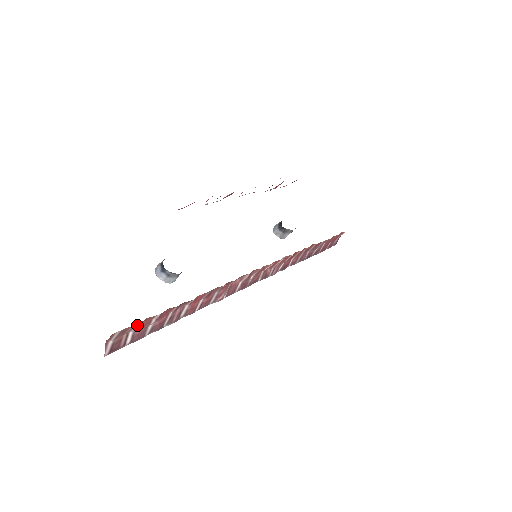
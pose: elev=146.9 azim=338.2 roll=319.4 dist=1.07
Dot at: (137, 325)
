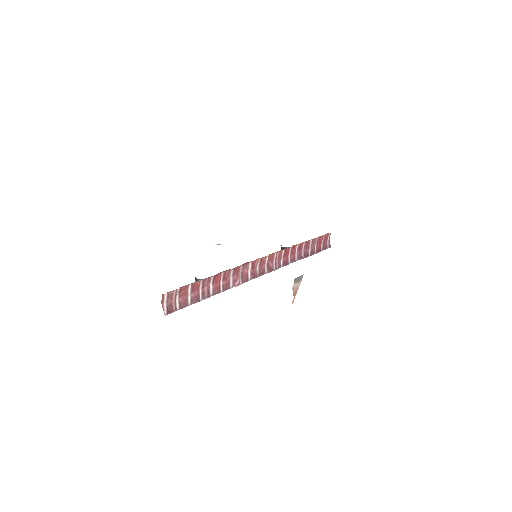
Dot at: (177, 291)
